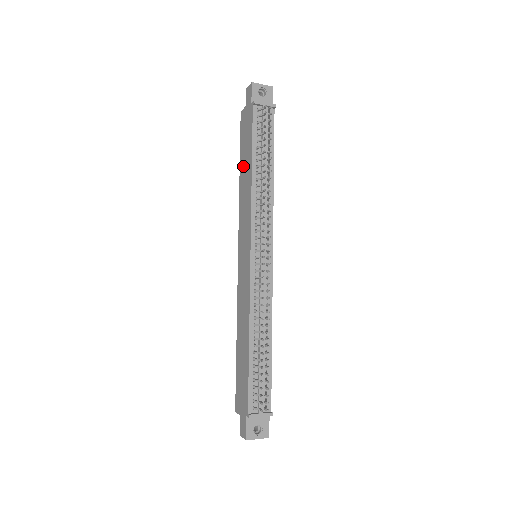
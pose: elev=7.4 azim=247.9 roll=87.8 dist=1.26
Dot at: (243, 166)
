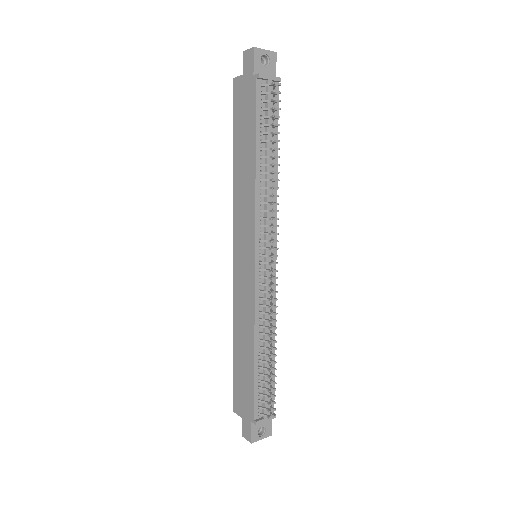
Dot at: (239, 151)
